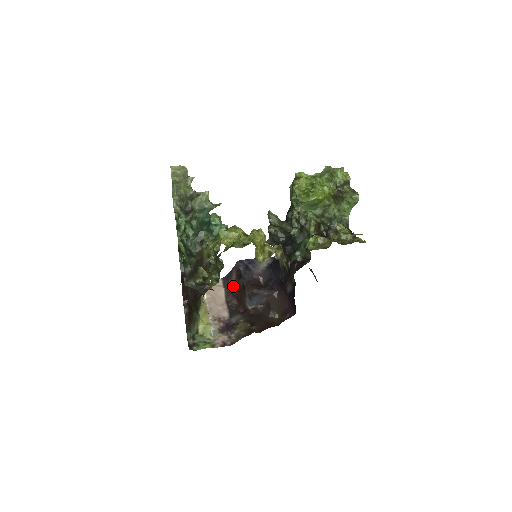
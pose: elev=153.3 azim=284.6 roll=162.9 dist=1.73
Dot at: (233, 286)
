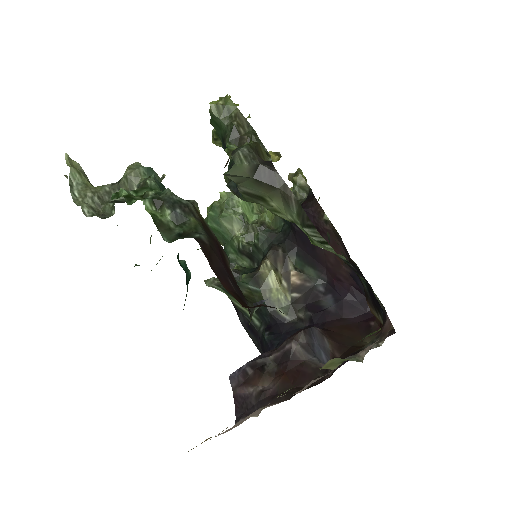
Dot at: (268, 389)
